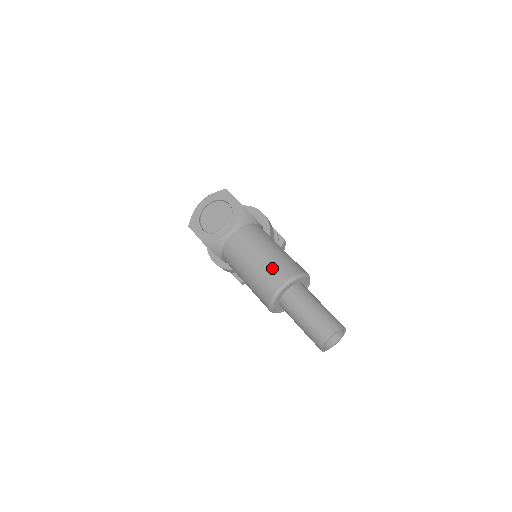
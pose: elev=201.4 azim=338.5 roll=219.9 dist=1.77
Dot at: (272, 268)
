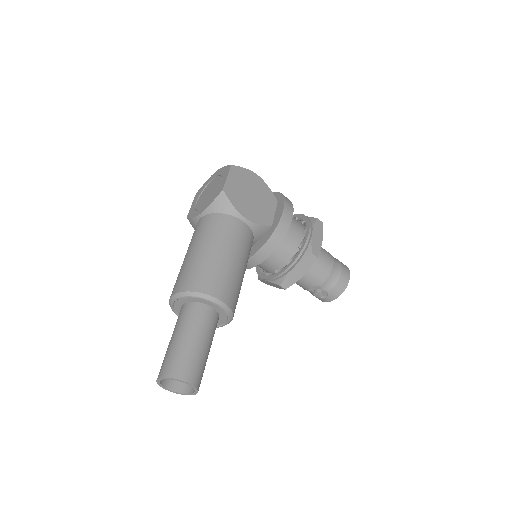
Dot at: (185, 271)
